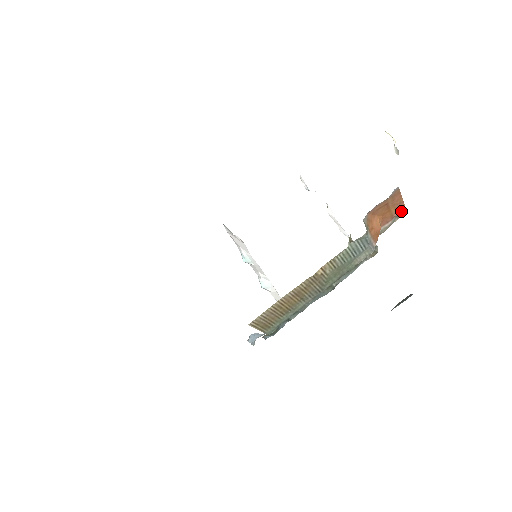
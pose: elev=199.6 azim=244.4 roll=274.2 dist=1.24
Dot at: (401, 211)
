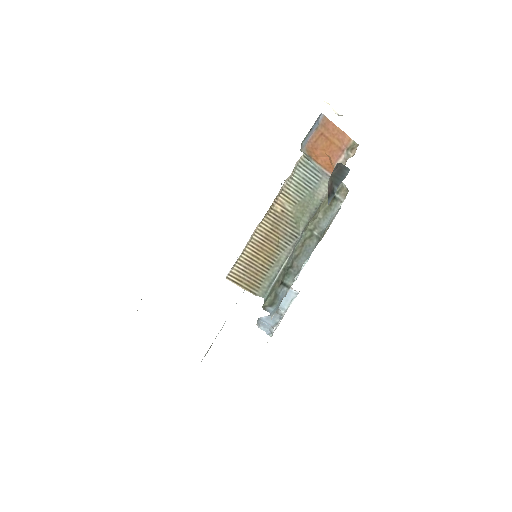
Dot at: (348, 142)
